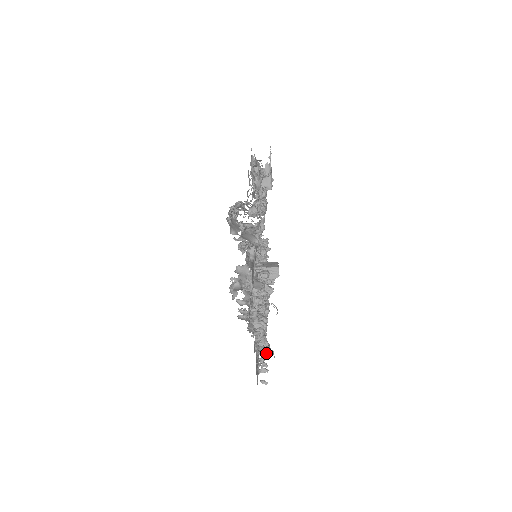
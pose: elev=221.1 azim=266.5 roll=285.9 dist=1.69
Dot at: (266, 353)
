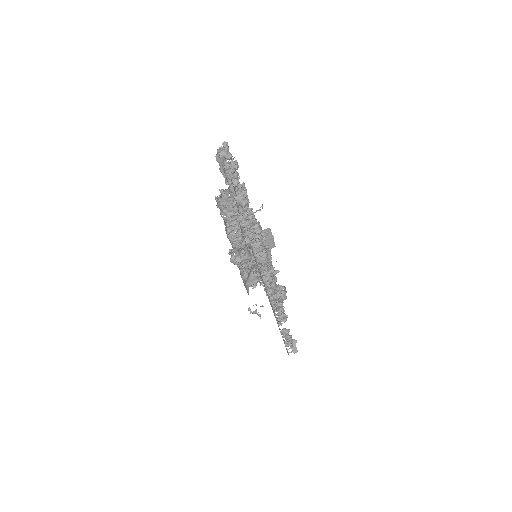
Dot at: (283, 313)
